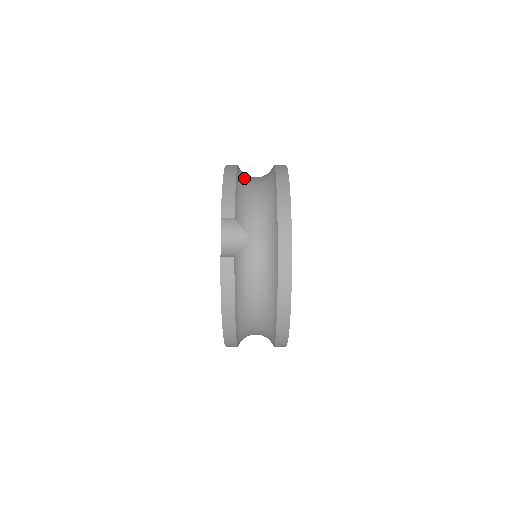
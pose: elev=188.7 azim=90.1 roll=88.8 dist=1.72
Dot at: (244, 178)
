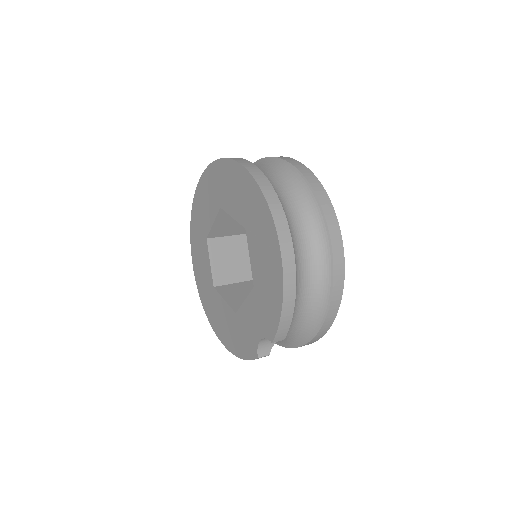
Dot at: (297, 267)
